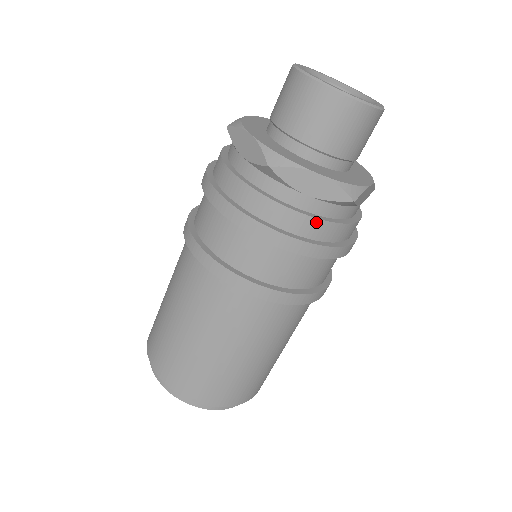
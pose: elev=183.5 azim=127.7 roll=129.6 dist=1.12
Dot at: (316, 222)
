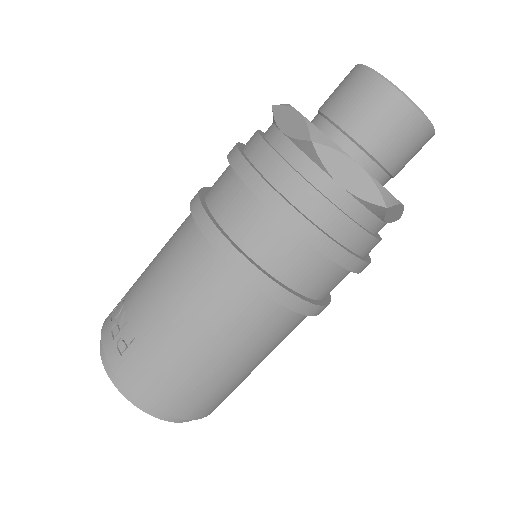
Dot at: occluded
